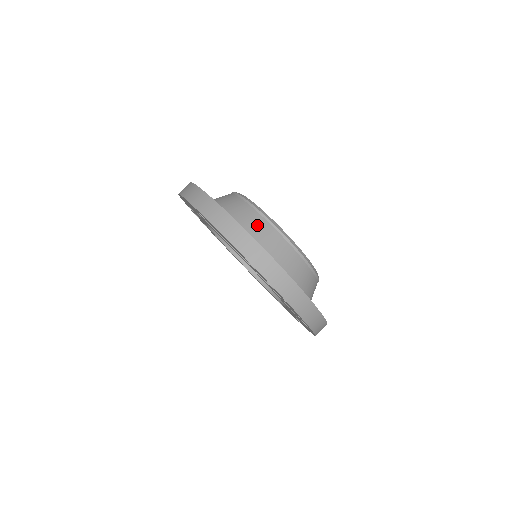
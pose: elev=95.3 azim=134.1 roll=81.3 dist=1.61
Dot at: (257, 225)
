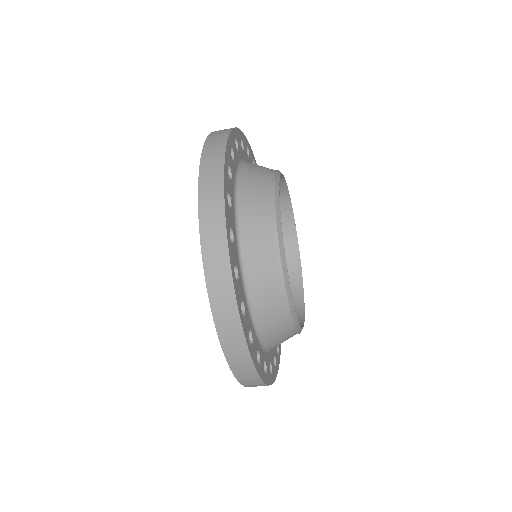
Dot at: (271, 309)
